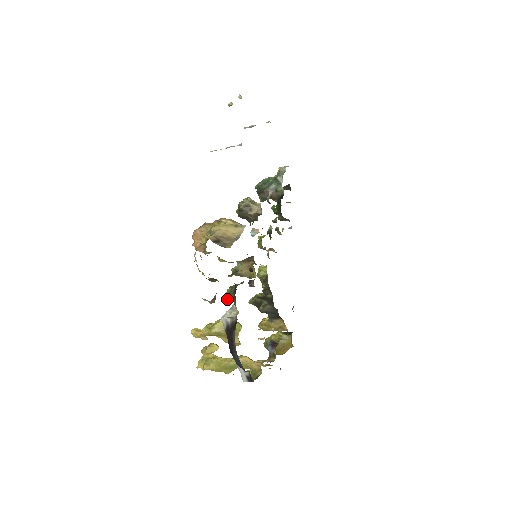
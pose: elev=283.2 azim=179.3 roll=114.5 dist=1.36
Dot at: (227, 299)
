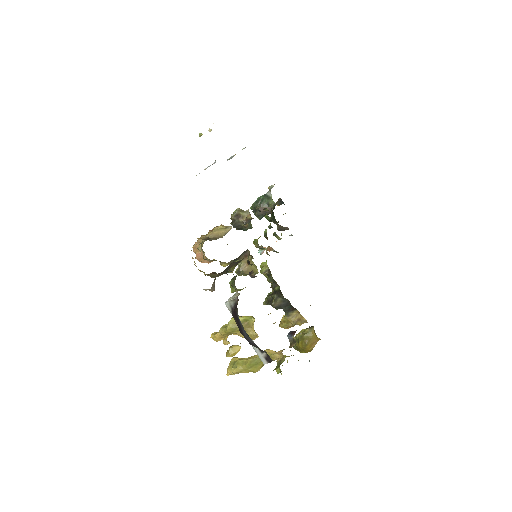
Dot at: (231, 292)
